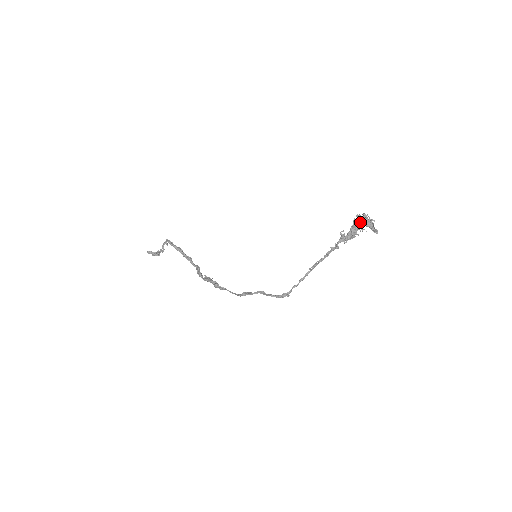
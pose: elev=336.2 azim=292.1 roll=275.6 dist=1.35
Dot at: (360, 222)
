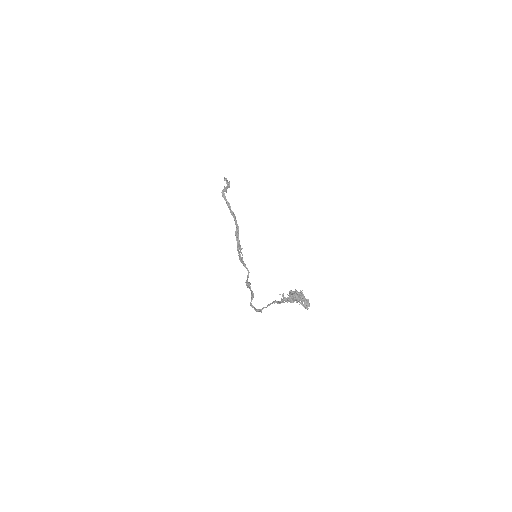
Dot at: (292, 297)
